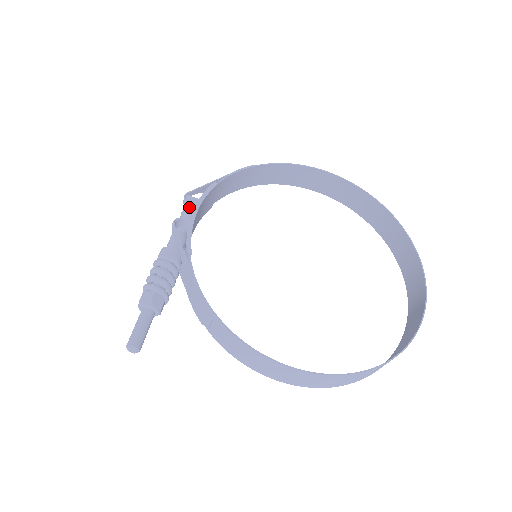
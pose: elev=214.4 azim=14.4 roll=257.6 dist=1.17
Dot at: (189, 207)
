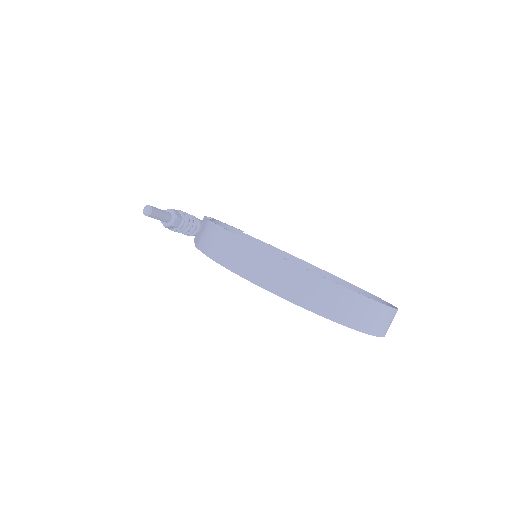
Dot at: occluded
